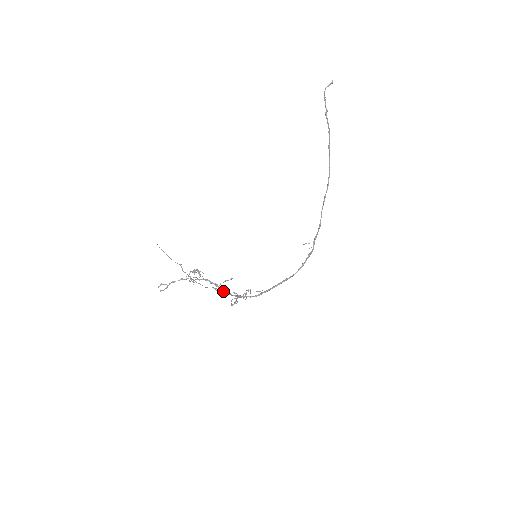
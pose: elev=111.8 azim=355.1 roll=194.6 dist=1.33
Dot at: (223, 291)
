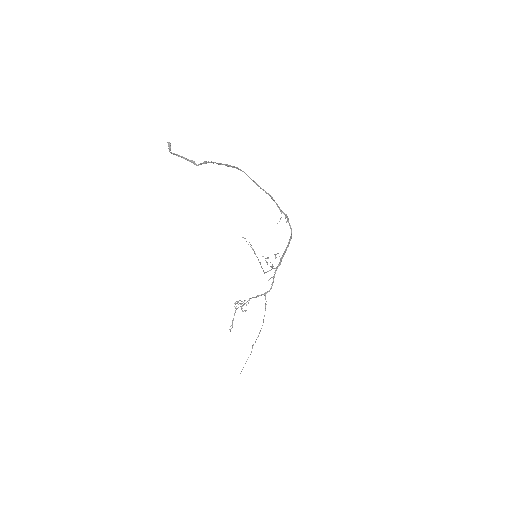
Dot at: occluded
